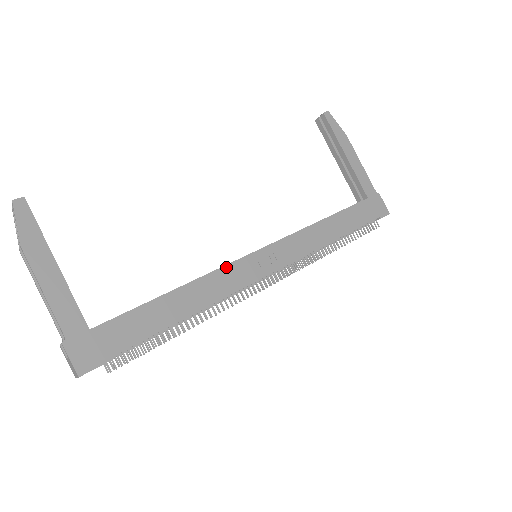
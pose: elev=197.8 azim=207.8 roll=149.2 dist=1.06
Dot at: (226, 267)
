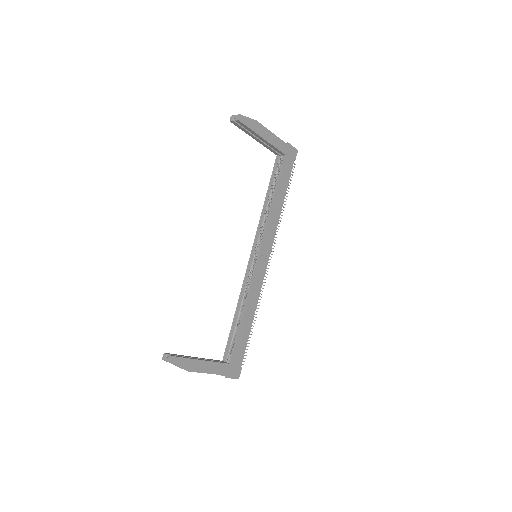
Dot at: (253, 281)
